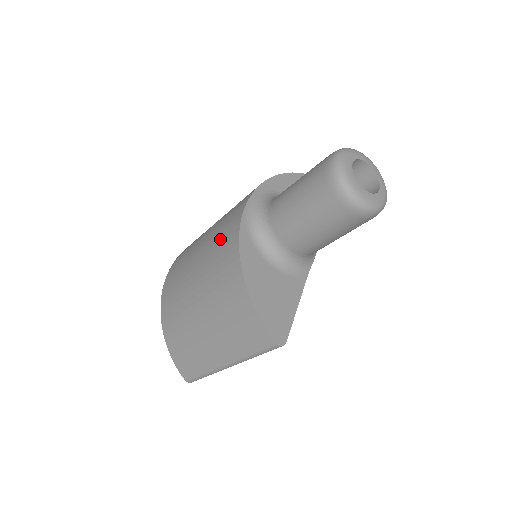
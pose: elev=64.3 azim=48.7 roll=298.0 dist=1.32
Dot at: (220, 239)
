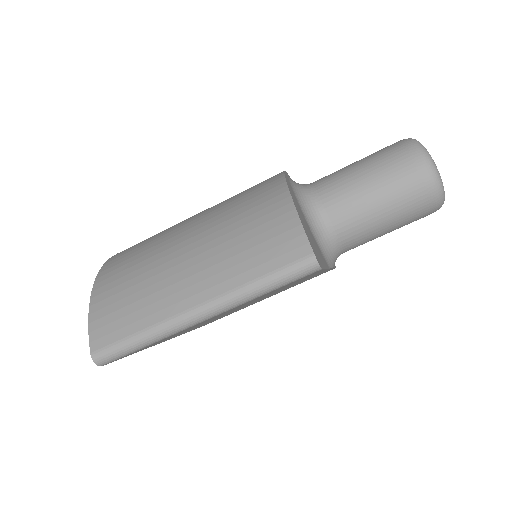
Dot at: occluded
